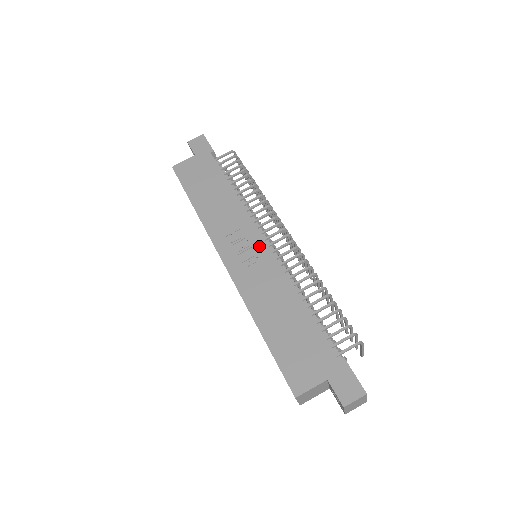
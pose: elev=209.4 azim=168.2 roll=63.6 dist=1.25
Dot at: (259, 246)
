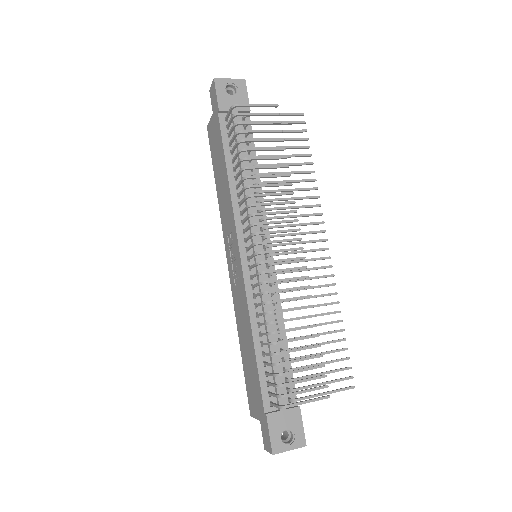
Dot at: (238, 261)
